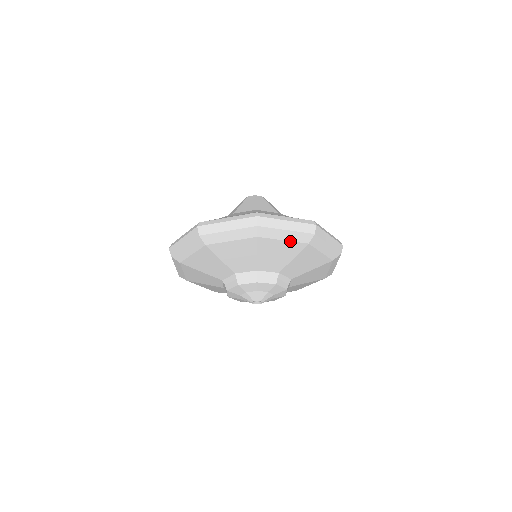
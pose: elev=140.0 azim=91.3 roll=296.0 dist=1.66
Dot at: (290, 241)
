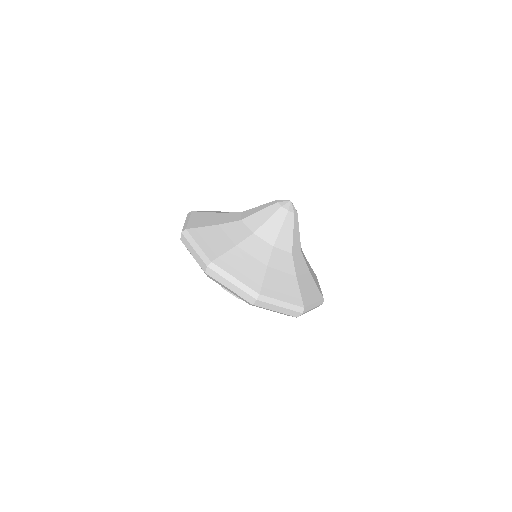
Dot at: (234, 294)
